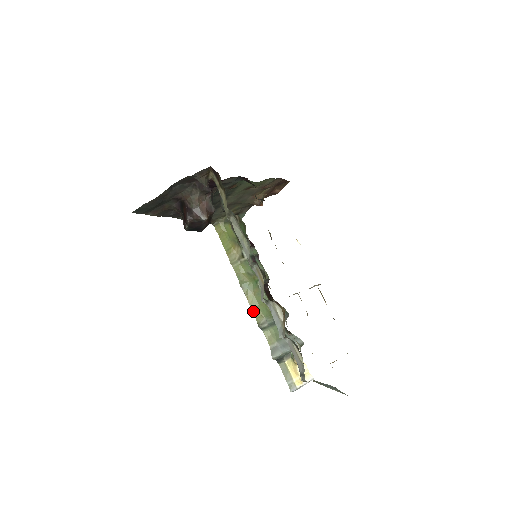
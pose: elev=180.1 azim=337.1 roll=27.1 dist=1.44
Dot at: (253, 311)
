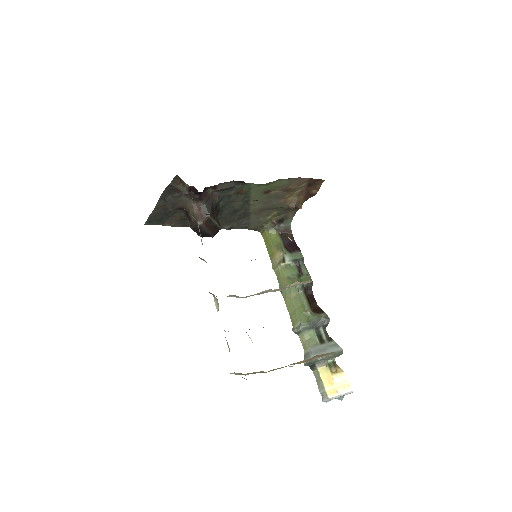
Dot at: (290, 315)
